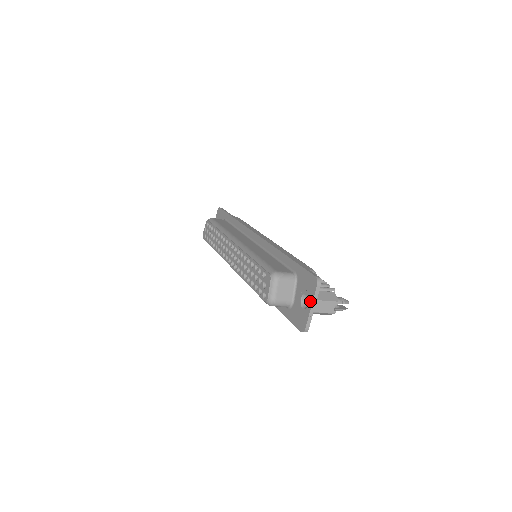
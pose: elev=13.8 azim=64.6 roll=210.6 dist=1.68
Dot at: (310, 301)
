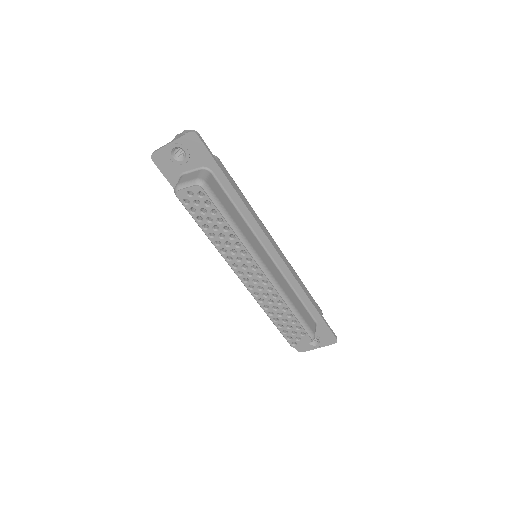
Dot at: (321, 346)
